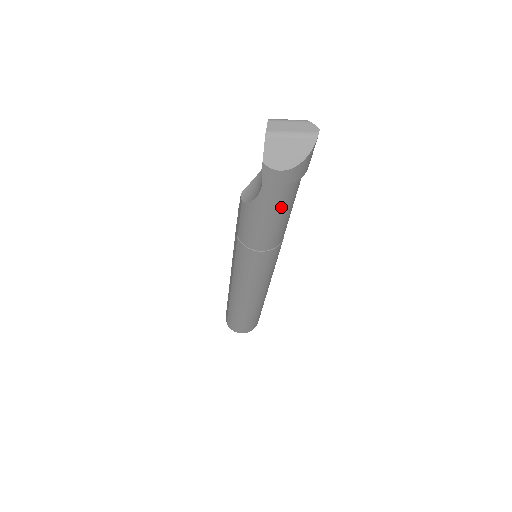
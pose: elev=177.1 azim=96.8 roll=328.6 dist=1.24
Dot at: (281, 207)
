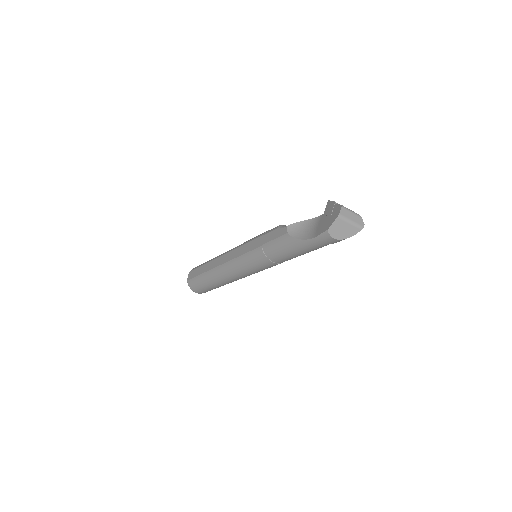
Dot at: (312, 250)
